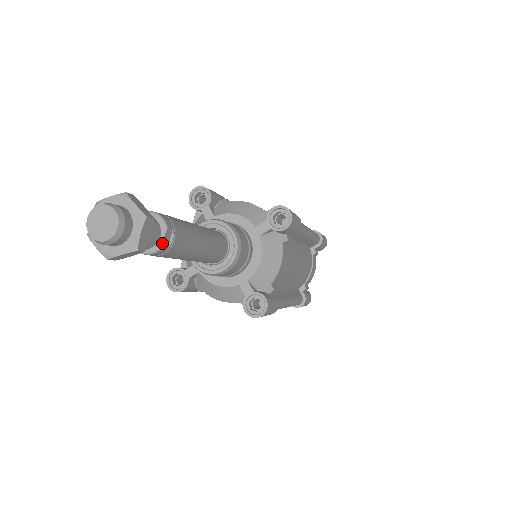
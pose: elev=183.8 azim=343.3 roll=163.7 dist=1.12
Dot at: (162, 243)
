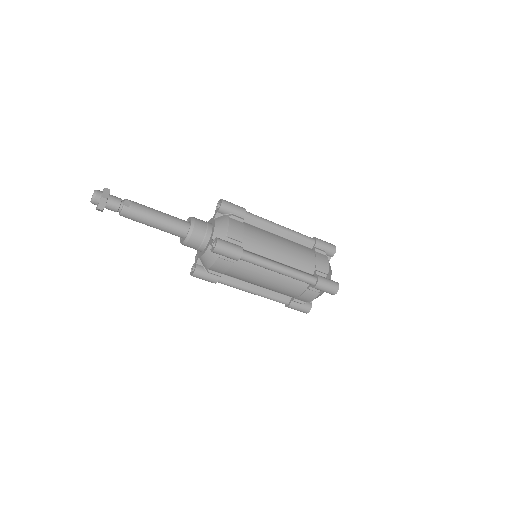
Dot at: (124, 204)
